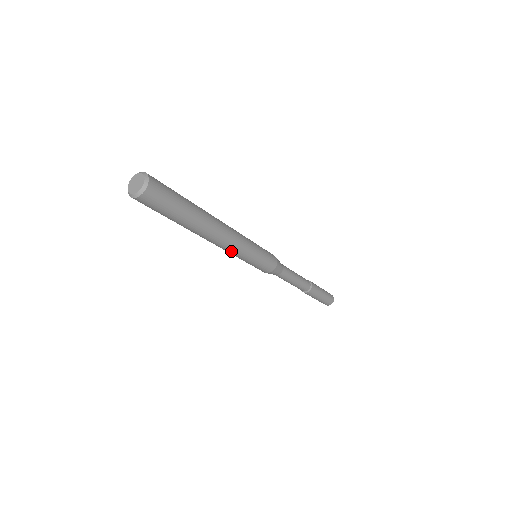
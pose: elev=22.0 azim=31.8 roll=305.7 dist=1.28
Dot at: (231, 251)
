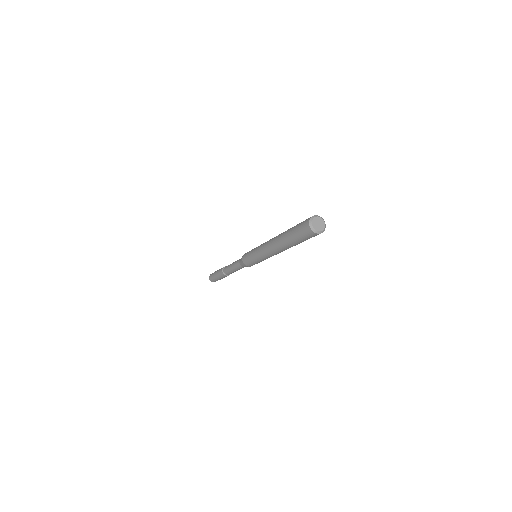
Dot at: occluded
